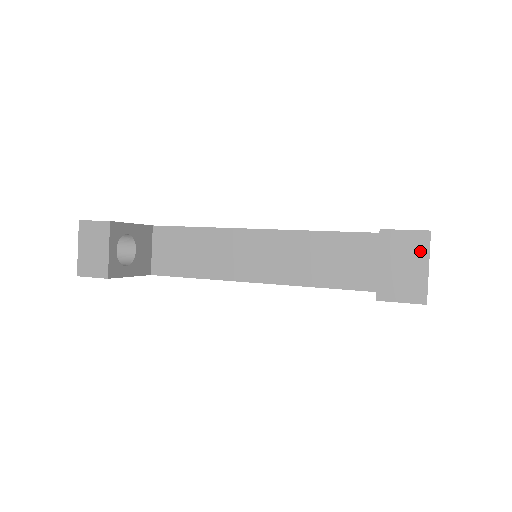
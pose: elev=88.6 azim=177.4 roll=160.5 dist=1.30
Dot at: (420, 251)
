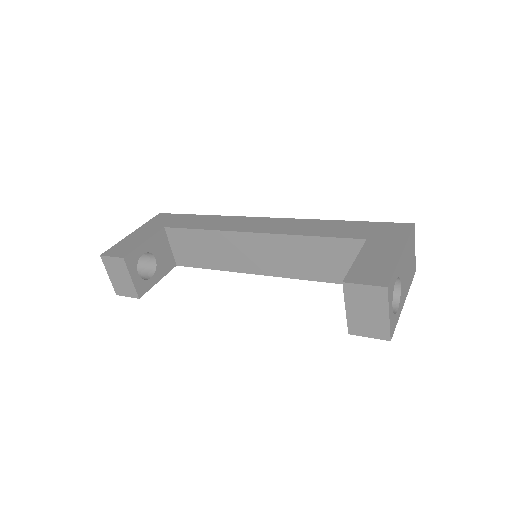
Dot at: (380, 302)
